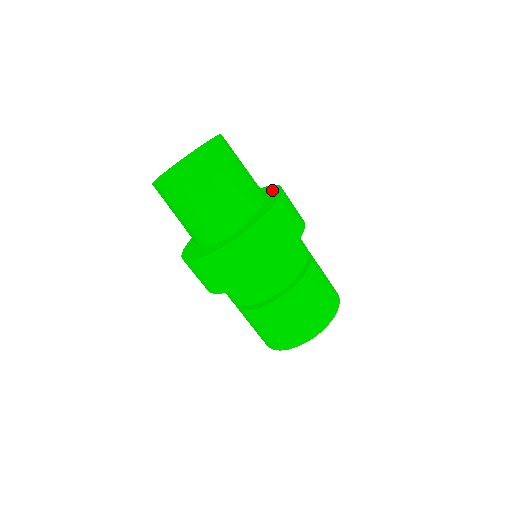
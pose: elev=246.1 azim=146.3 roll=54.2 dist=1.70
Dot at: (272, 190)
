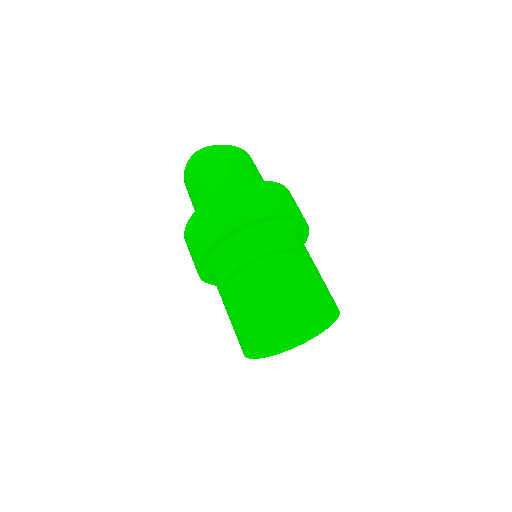
Dot at: occluded
